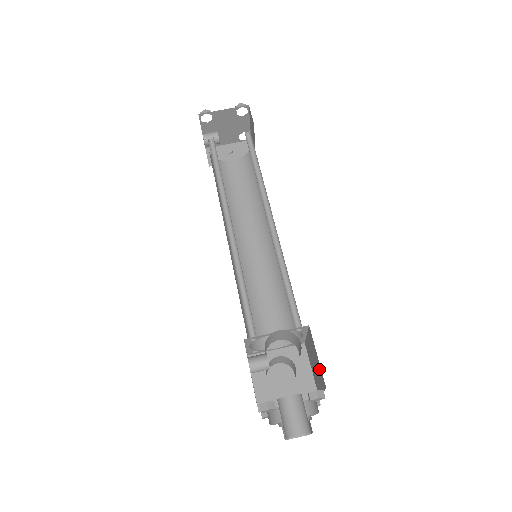
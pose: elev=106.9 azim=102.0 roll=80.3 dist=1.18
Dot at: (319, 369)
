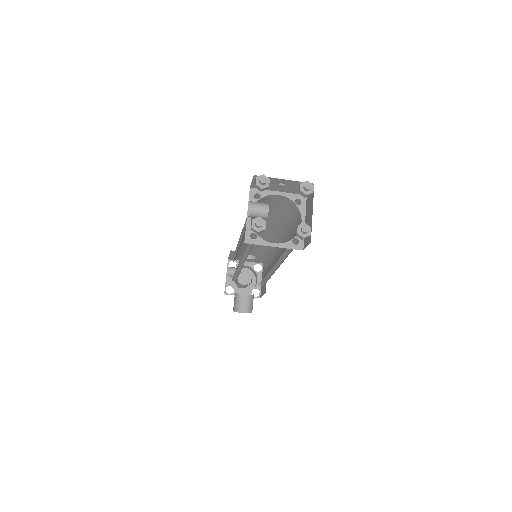
Dot at: (262, 291)
